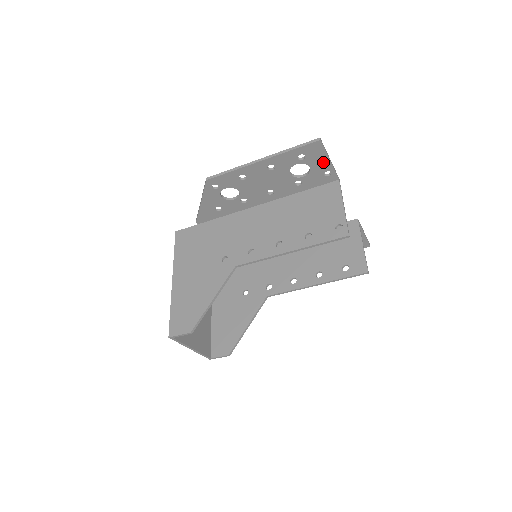
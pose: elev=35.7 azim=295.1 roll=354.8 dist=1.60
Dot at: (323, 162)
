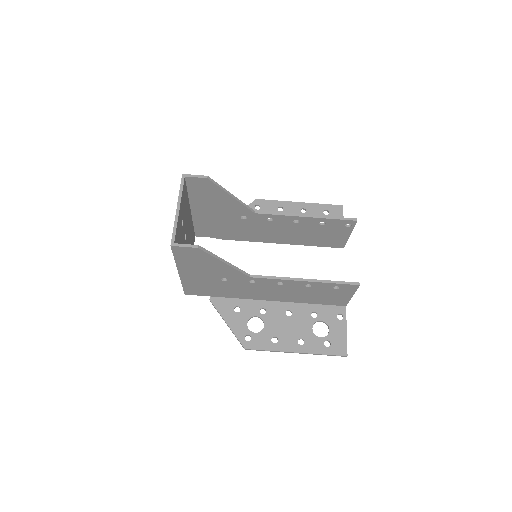
Dot at: occluded
